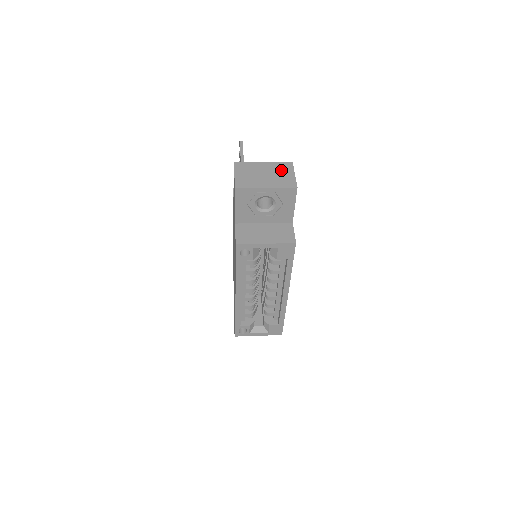
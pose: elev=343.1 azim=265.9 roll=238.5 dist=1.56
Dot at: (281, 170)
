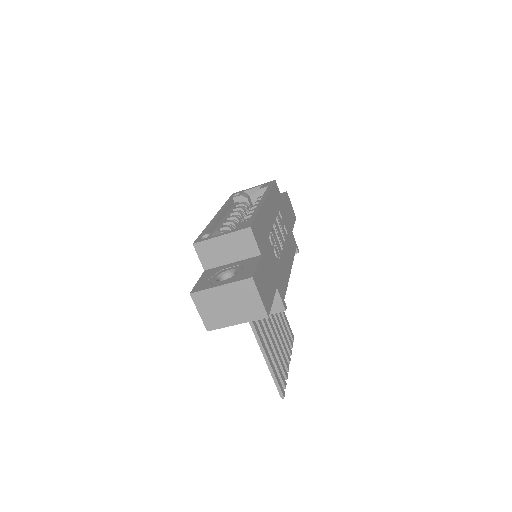
Dot at: occluded
